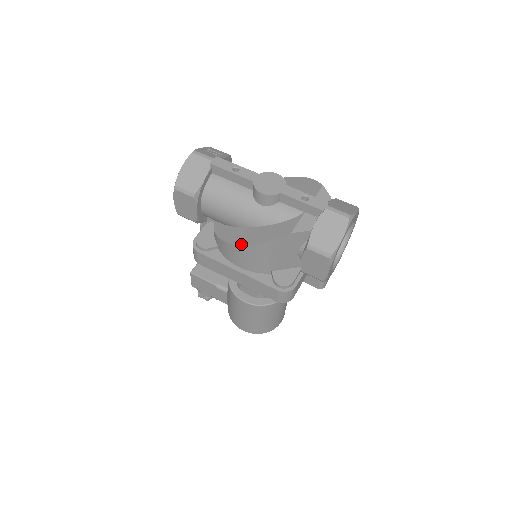
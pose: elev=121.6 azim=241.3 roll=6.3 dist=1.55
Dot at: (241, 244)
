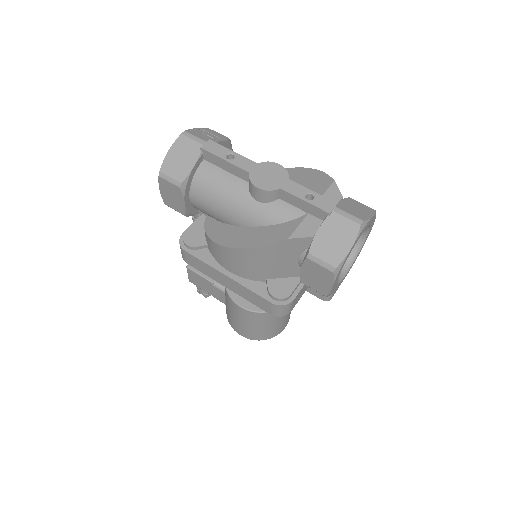
Dot at: (230, 247)
